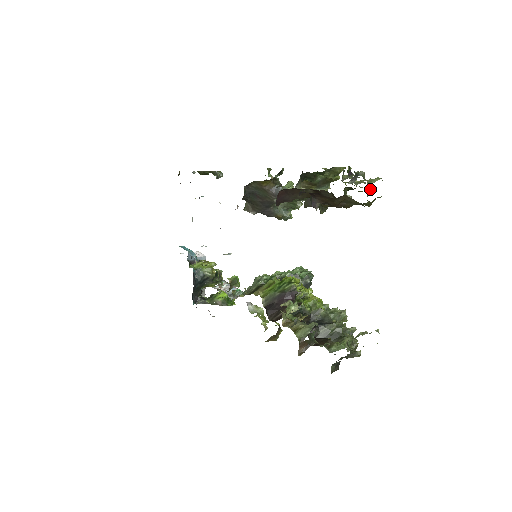
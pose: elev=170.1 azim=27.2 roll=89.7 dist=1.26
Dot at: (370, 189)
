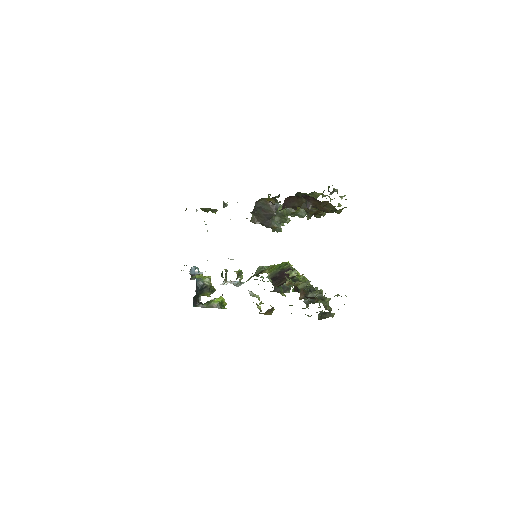
Dot at: (339, 204)
